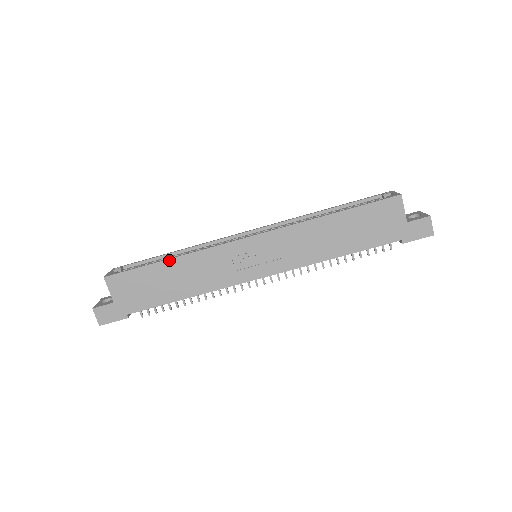
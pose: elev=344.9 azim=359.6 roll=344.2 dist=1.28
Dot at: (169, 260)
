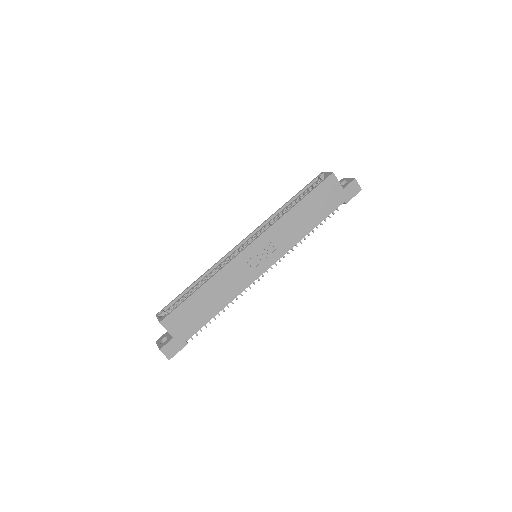
Dot at: (202, 287)
